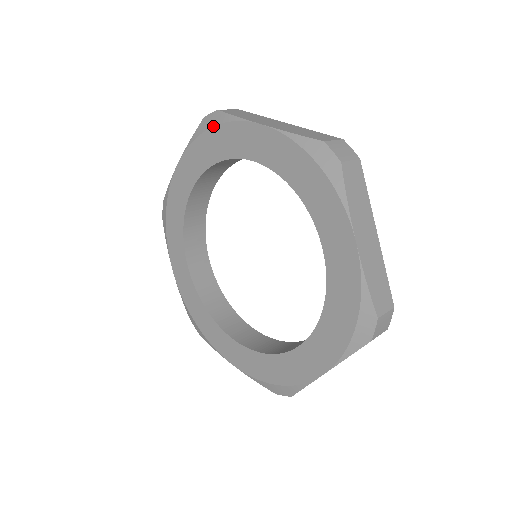
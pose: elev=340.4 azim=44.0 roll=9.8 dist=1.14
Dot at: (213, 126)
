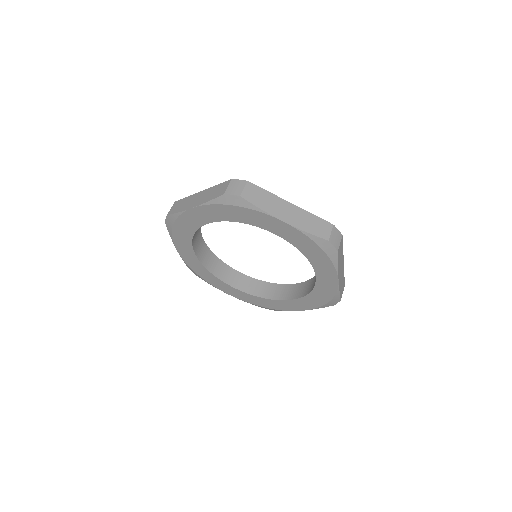
Dot at: (173, 224)
